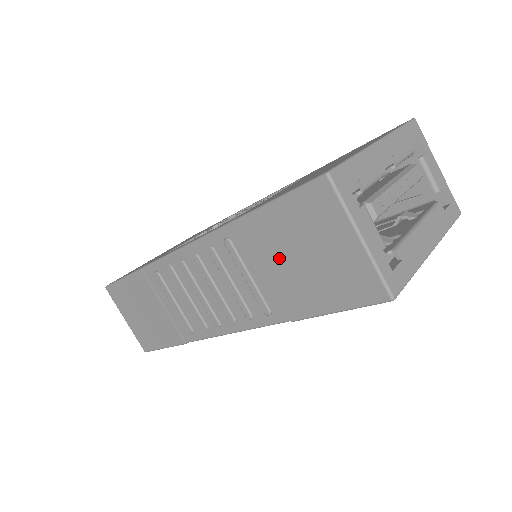
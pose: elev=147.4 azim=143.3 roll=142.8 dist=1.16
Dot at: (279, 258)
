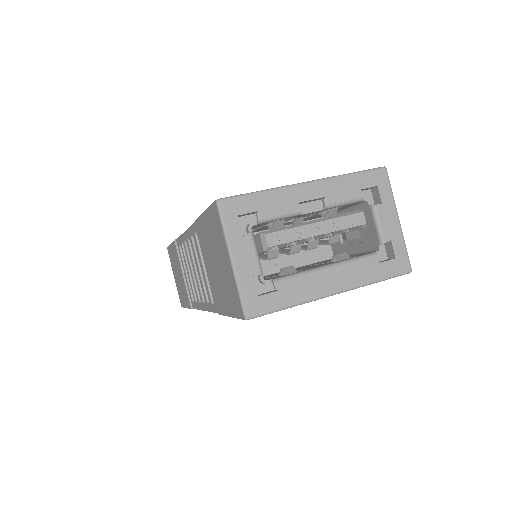
Dot at: (209, 259)
